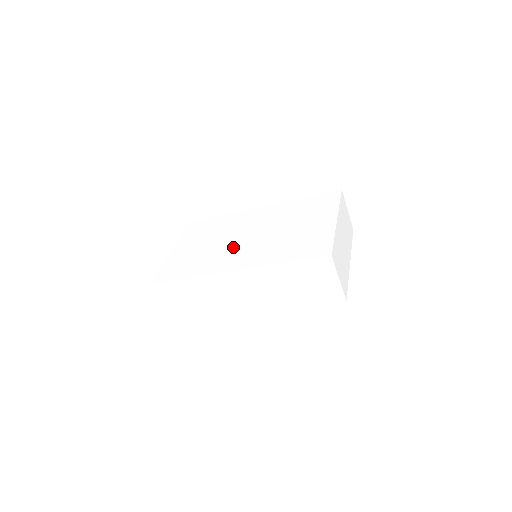
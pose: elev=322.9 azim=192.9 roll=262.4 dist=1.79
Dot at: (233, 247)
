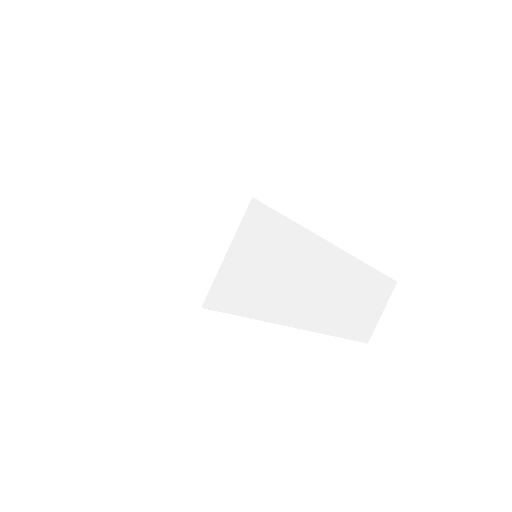
Dot at: occluded
